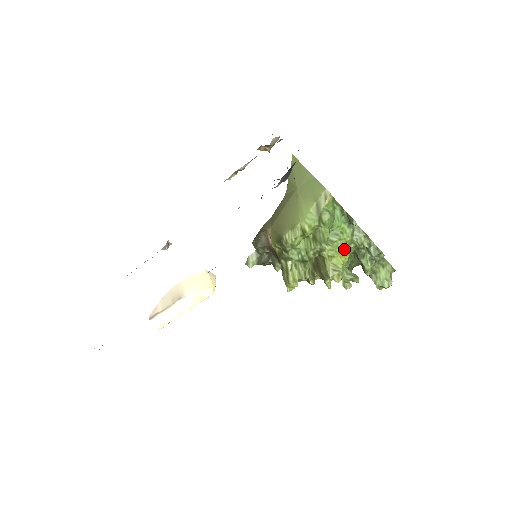
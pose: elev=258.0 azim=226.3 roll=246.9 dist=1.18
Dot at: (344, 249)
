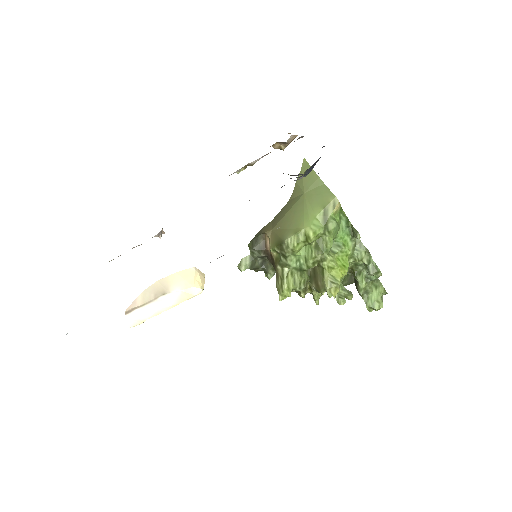
Dot at: (344, 262)
